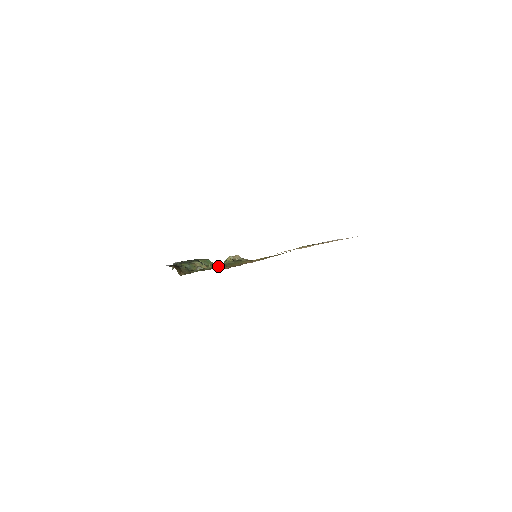
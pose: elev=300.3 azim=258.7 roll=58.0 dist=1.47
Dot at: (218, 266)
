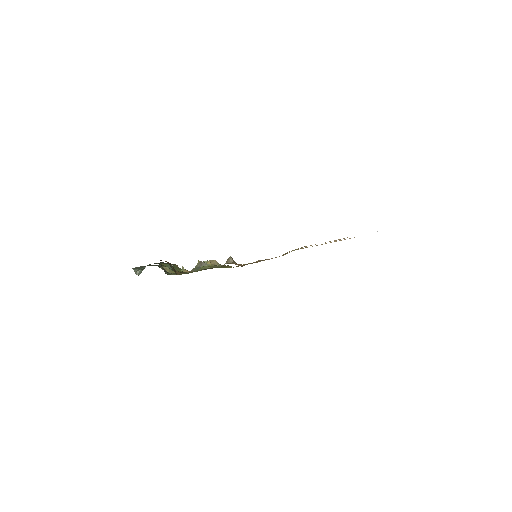
Dot at: (228, 262)
